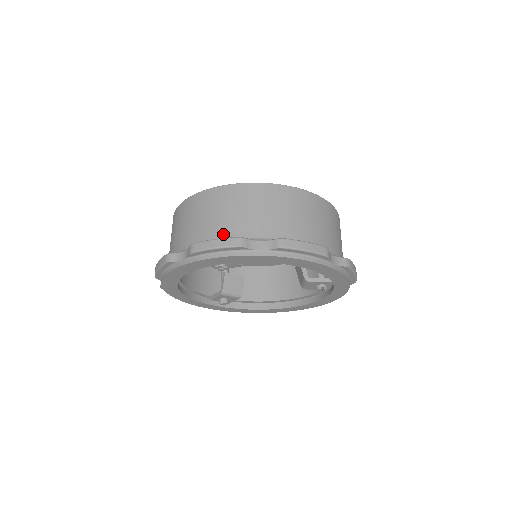
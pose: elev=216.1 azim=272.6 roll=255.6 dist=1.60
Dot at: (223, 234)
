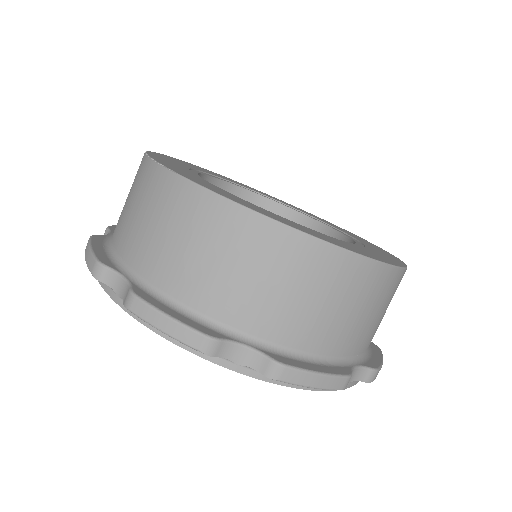
Dot at: (320, 345)
